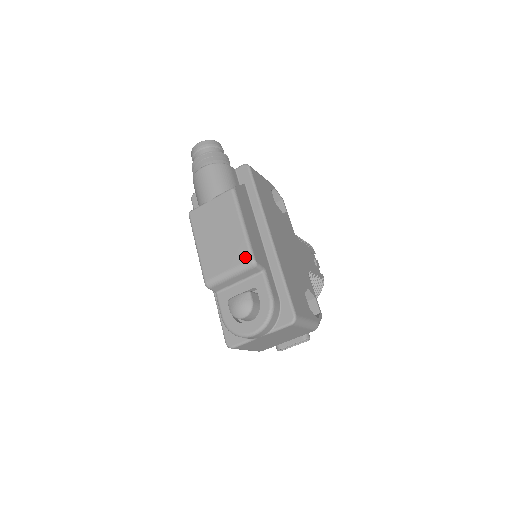
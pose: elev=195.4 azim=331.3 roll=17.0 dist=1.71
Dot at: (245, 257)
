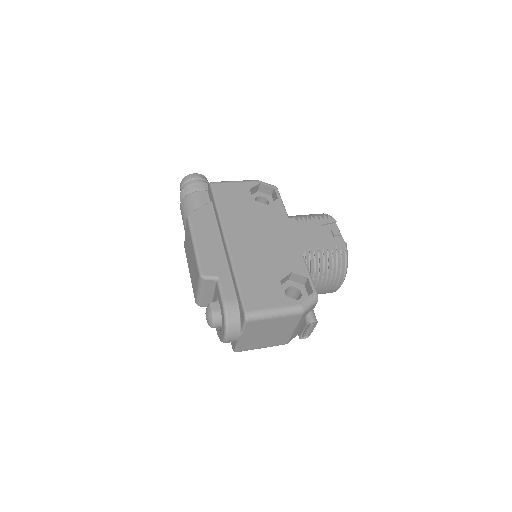
Dot at: (198, 274)
